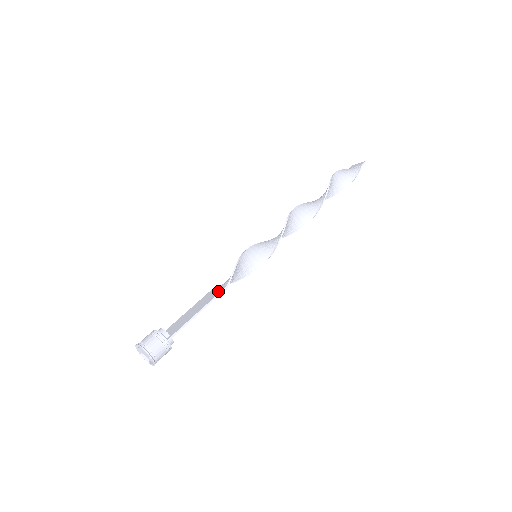
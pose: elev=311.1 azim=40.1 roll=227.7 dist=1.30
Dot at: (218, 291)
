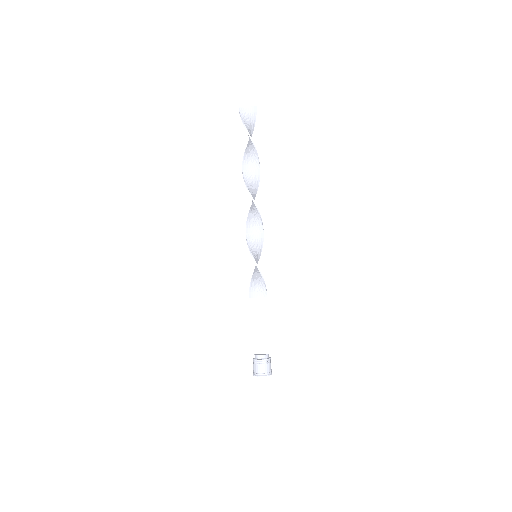
Dot at: (264, 304)
